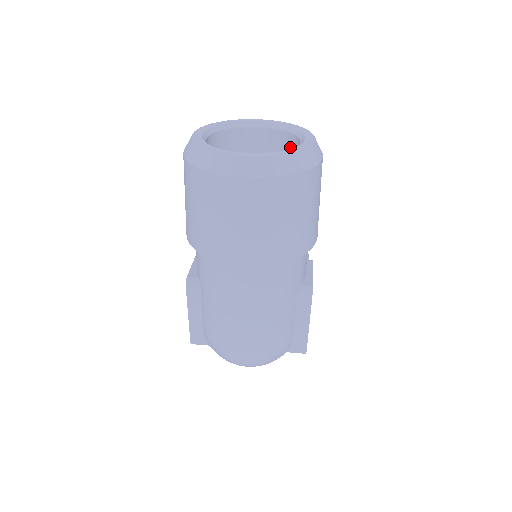
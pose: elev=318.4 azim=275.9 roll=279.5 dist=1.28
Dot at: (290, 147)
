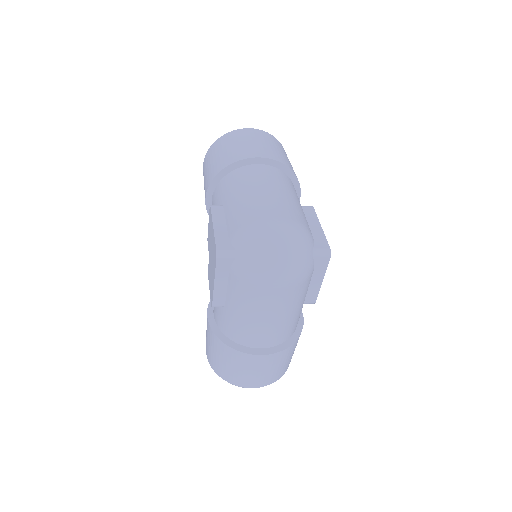
Dot at: occluded
